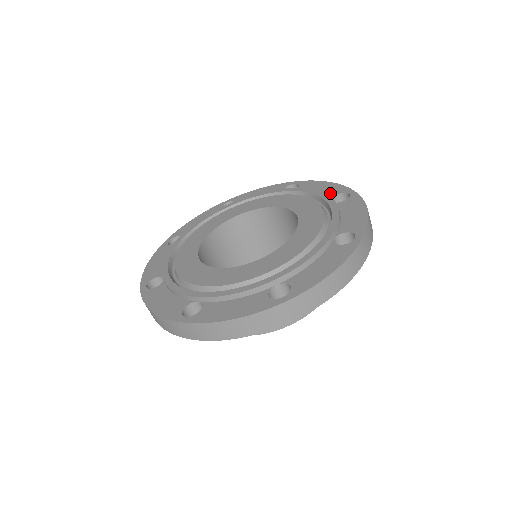
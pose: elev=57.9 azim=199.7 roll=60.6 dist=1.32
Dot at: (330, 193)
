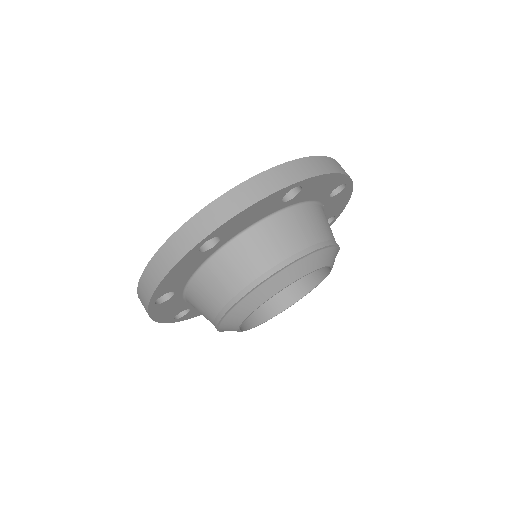
Dot at: occluded
